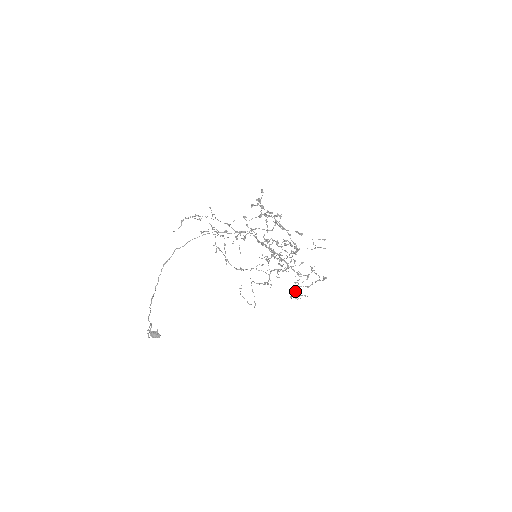
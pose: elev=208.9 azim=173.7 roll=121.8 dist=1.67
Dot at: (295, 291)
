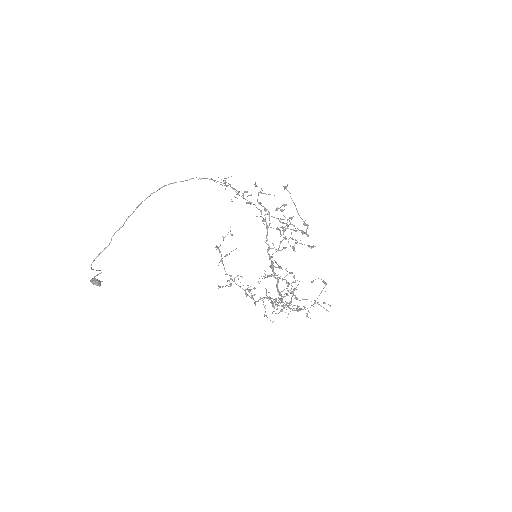
Dot at: (280, 310)
